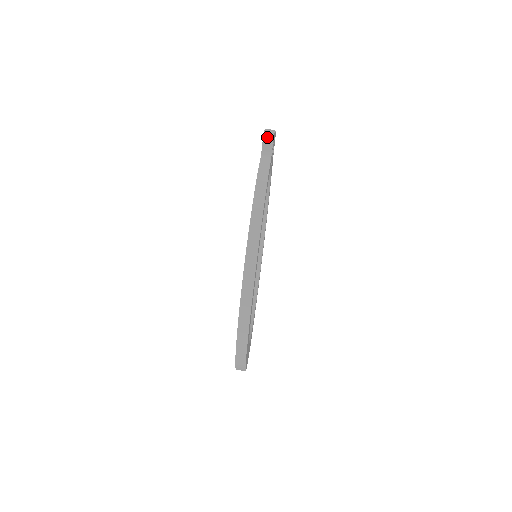
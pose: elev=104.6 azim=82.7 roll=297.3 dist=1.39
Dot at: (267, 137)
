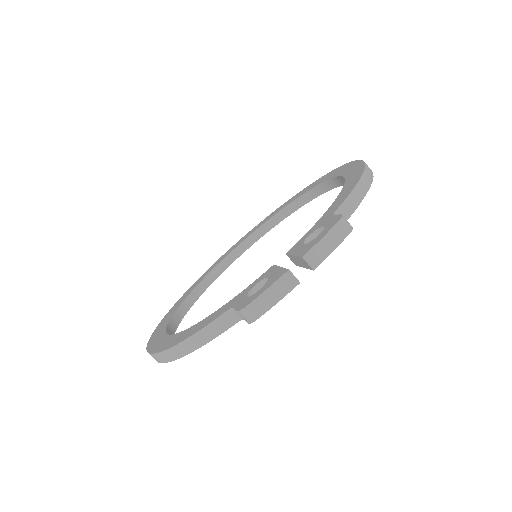
Dot at: (242, 316)
